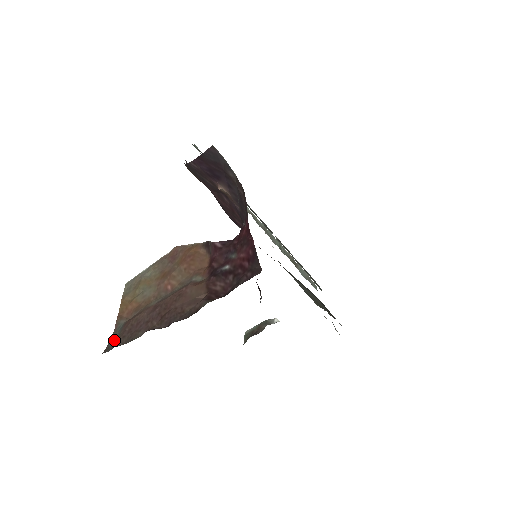
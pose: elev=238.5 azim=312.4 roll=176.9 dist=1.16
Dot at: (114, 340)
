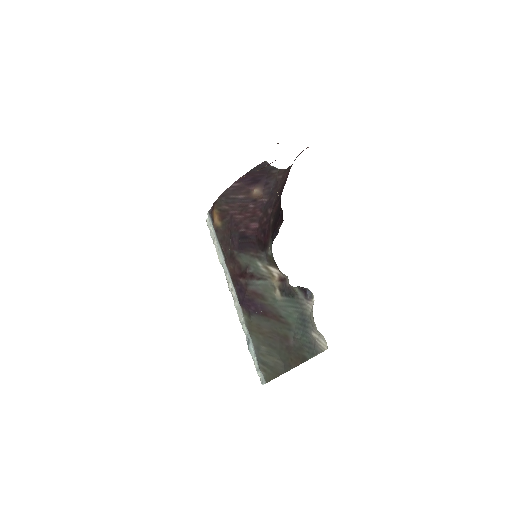
Dot at: occluded
